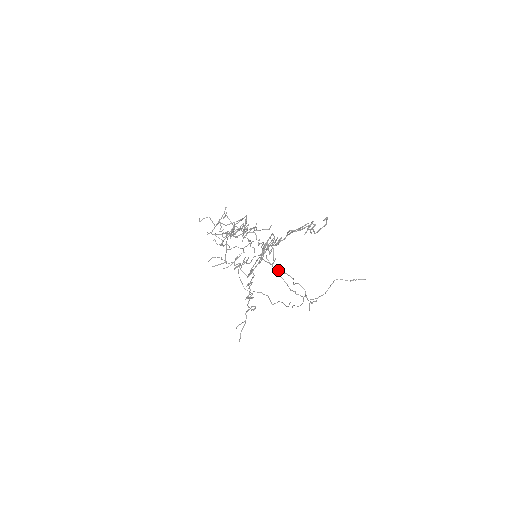
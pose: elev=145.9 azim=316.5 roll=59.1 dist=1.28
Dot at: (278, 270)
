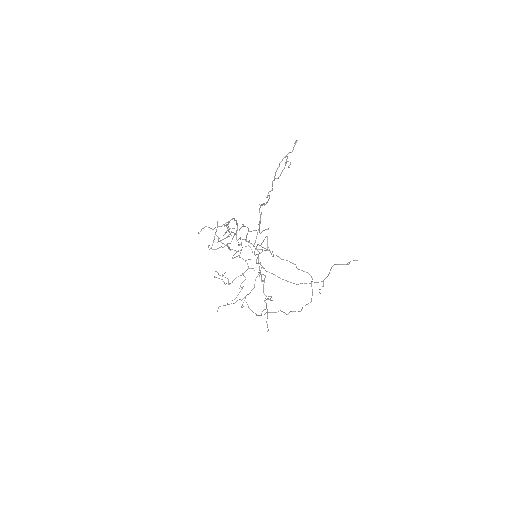
Dot at: (279, 257)
